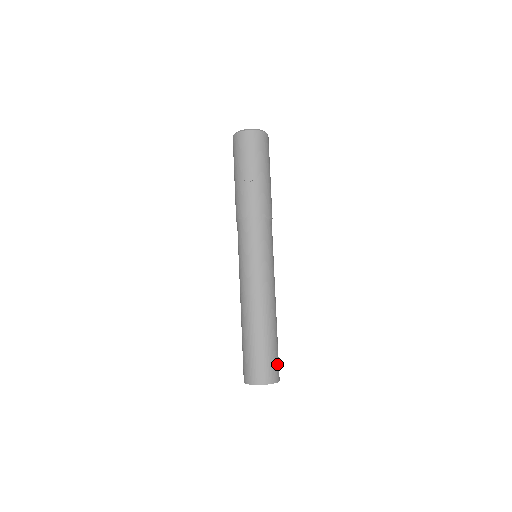
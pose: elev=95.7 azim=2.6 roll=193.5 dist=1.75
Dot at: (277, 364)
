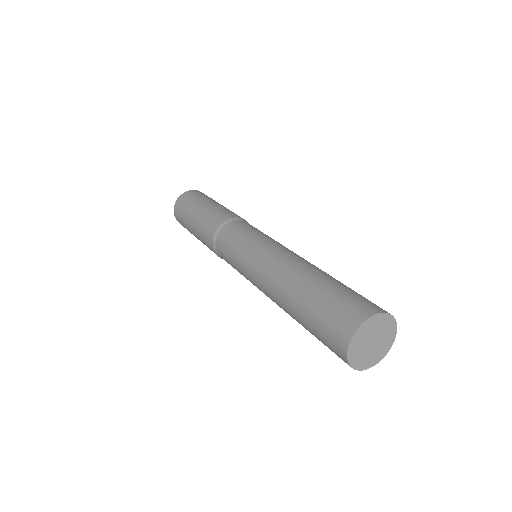
Dot at: occluded
